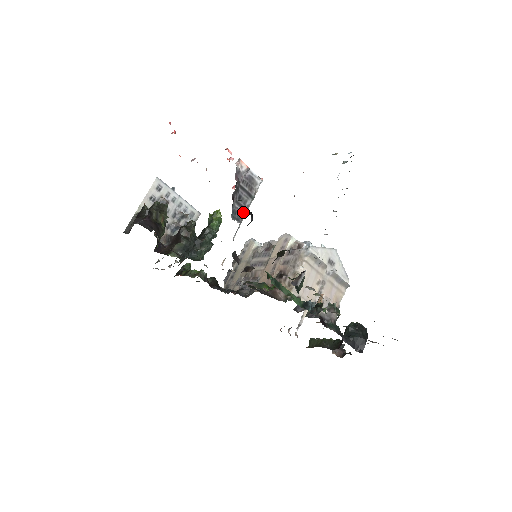
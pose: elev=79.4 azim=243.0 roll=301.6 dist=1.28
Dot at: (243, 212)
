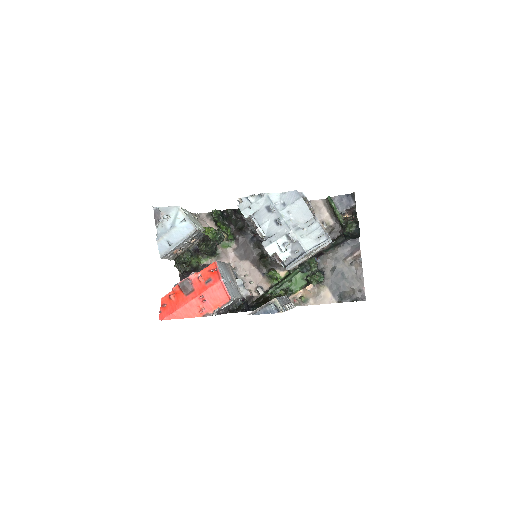
Dot at: (236, 301)
